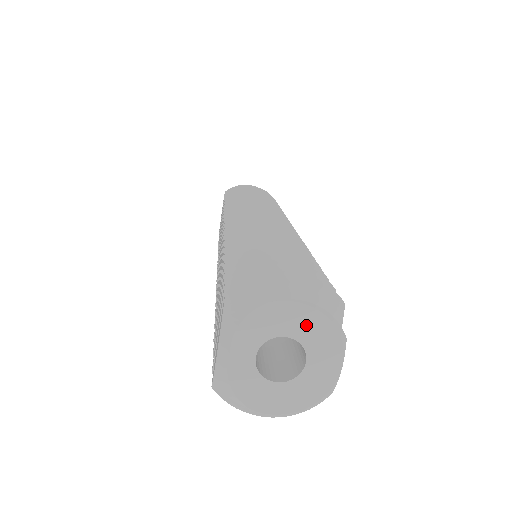
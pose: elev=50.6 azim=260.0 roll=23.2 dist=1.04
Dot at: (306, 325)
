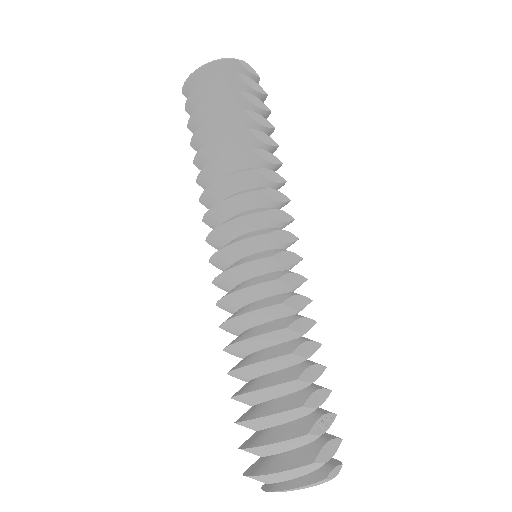
Dot at: occluded
